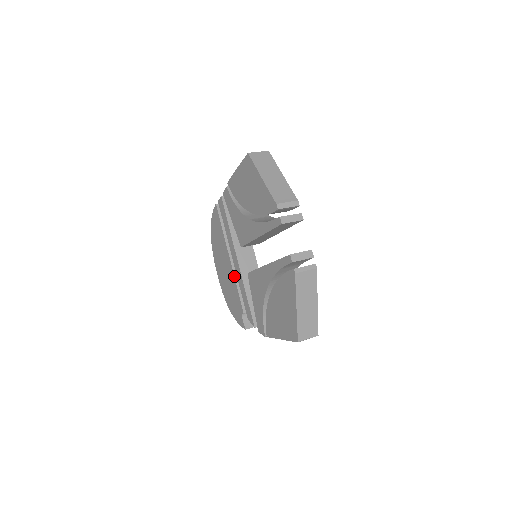
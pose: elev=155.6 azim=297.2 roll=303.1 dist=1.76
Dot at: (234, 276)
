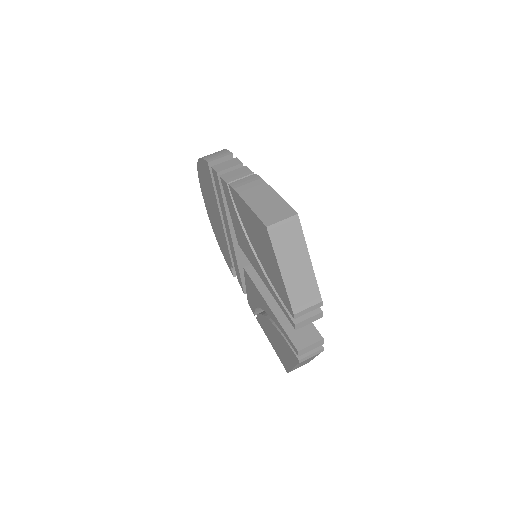
Dot at: (226, 239)
